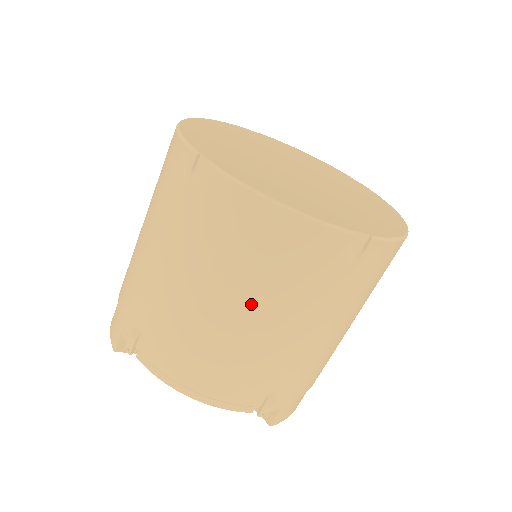
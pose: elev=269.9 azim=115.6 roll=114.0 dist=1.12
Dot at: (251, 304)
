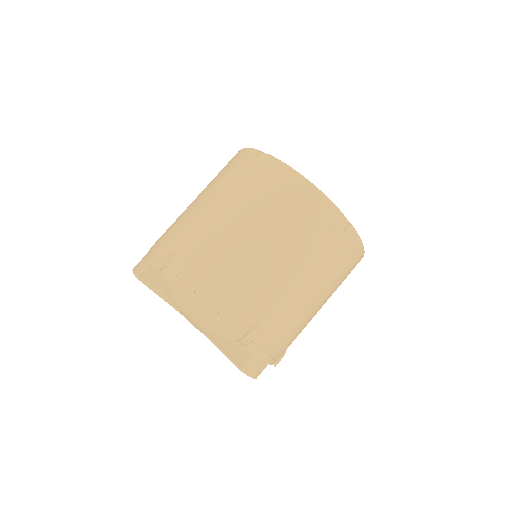
Dot at: (270, 238)
